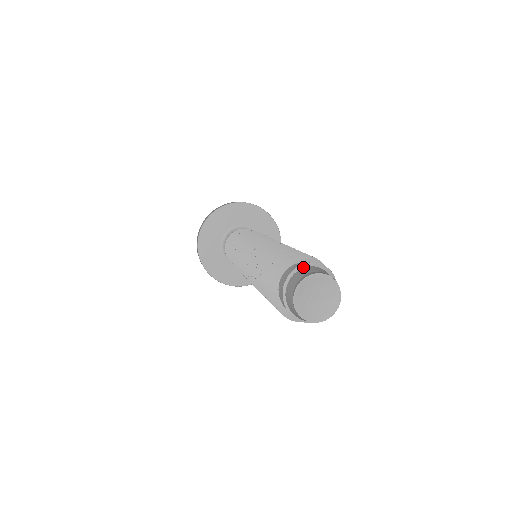
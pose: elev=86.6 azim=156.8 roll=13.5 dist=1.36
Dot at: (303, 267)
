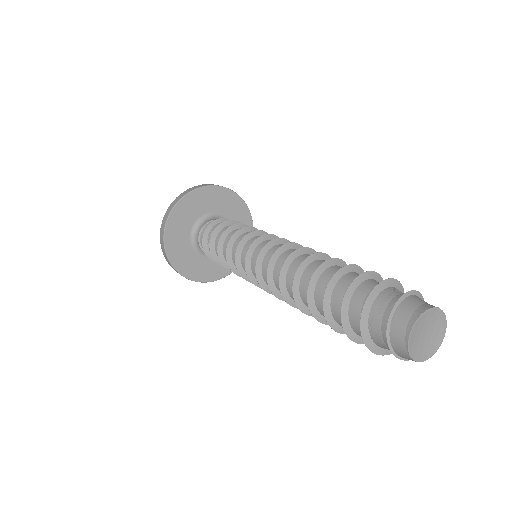
Dot at: (400, 301)
